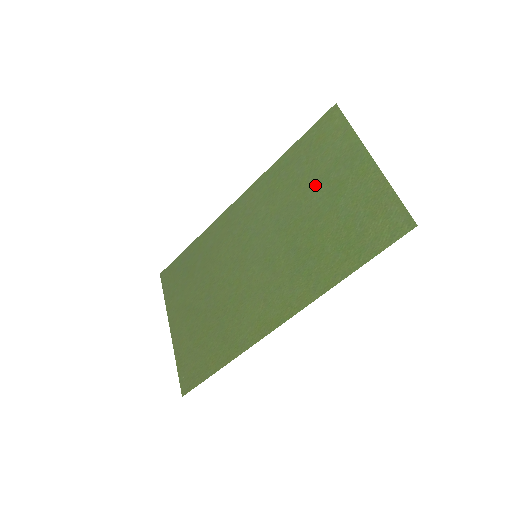
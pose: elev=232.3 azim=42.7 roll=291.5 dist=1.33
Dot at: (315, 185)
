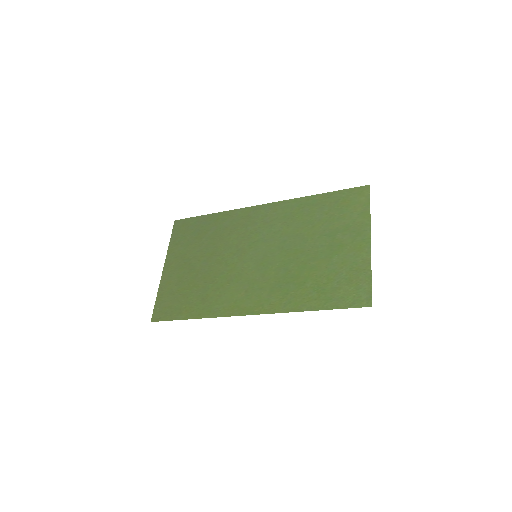
Dot at: (324, 234)
